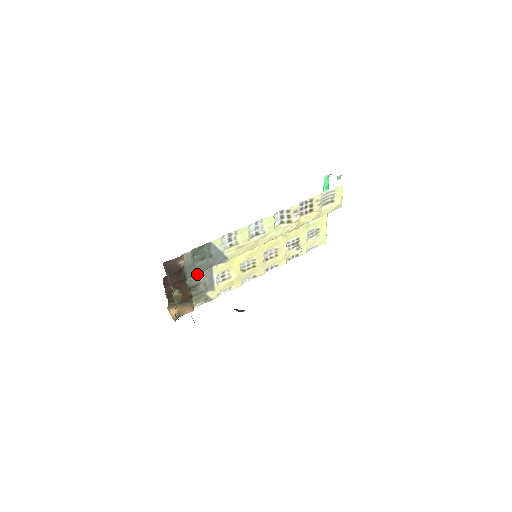
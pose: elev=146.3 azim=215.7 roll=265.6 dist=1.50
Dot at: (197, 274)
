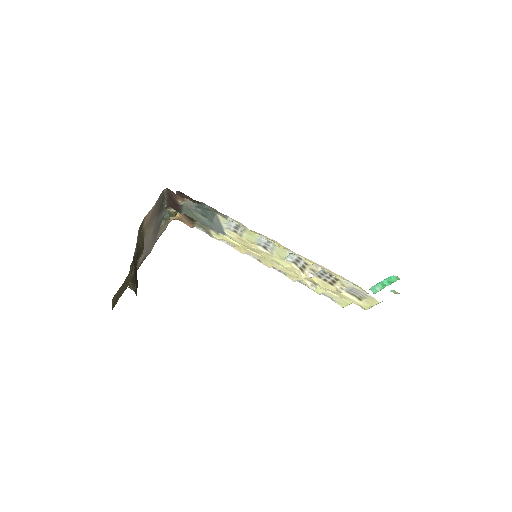
Dot at: occluded
